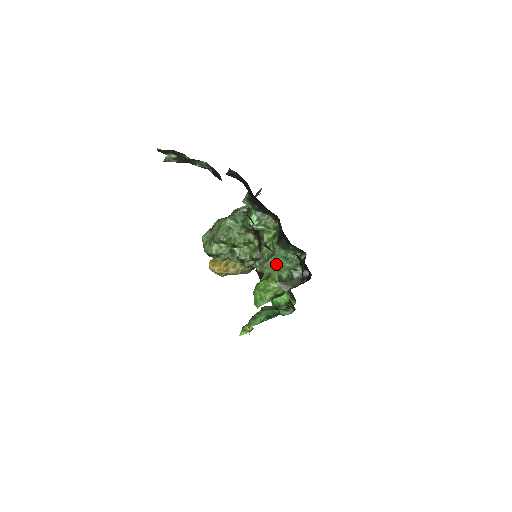
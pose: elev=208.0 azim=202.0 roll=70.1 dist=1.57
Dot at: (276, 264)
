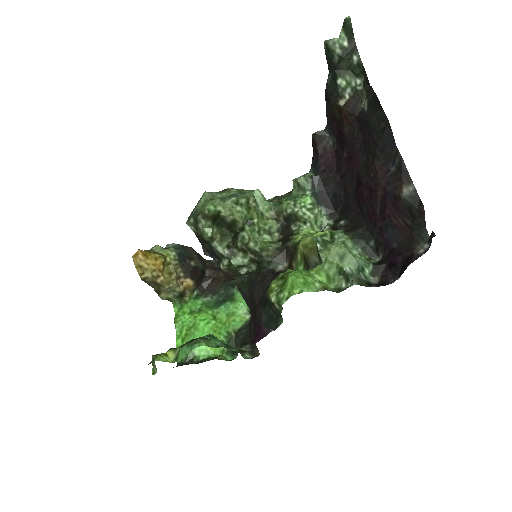
Dot at: (343, 251)
